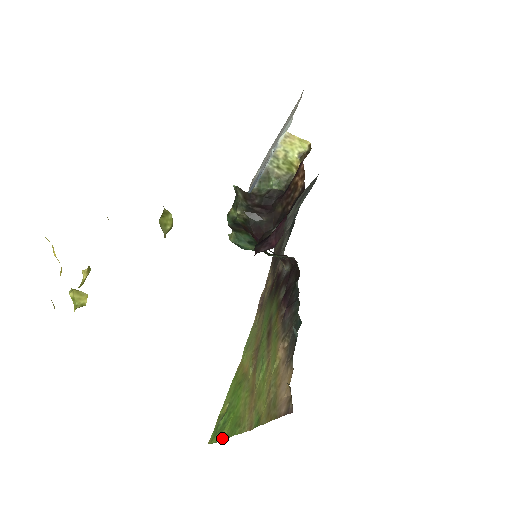
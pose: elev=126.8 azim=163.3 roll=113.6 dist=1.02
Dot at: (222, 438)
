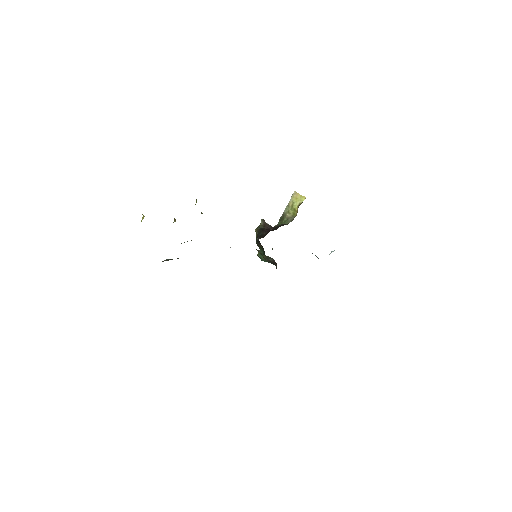
Dot at: occluded
